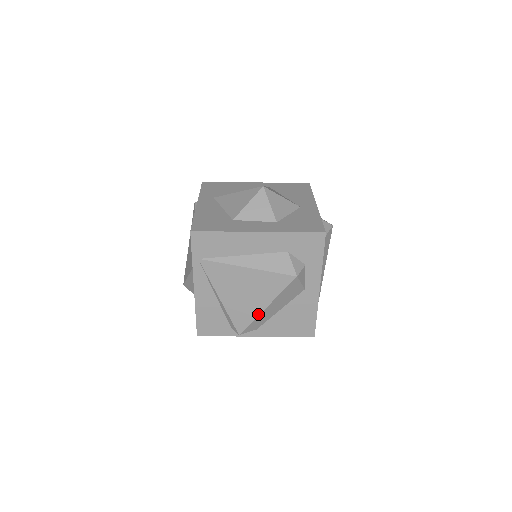
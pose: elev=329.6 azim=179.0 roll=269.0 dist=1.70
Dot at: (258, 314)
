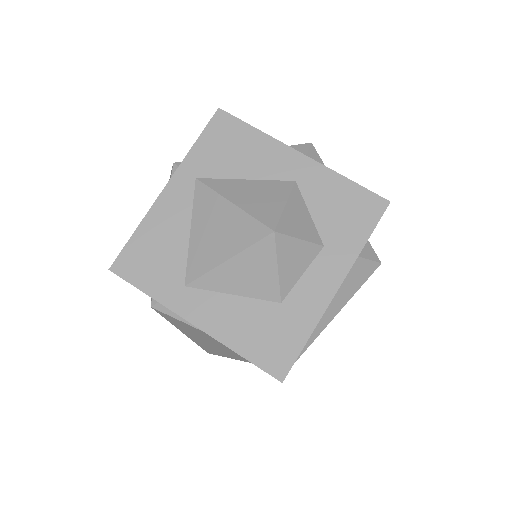
Dot at: occluded
